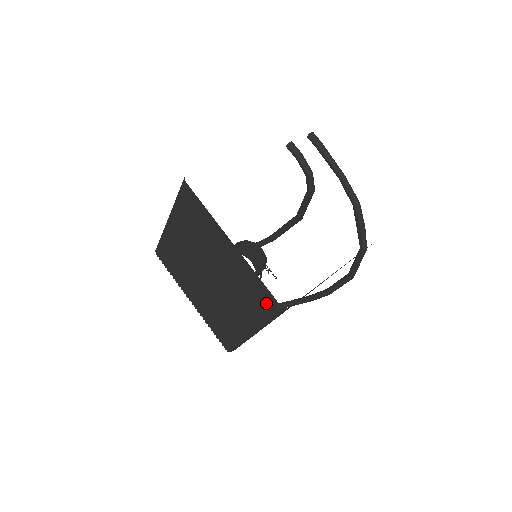
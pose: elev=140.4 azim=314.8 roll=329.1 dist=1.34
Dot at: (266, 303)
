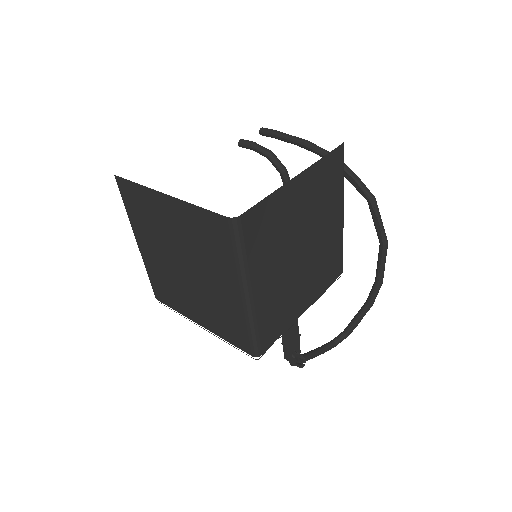
Dot at: (222, 233)
